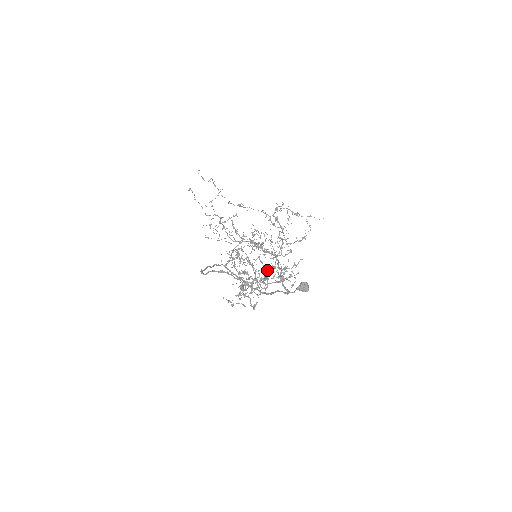
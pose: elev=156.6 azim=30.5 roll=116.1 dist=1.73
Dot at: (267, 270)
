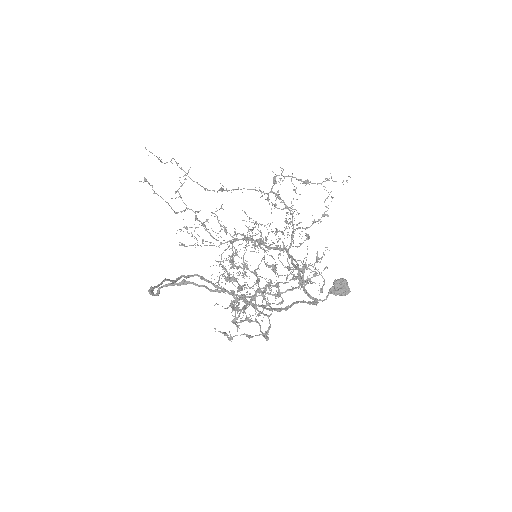
Dot at: (275, 272)
